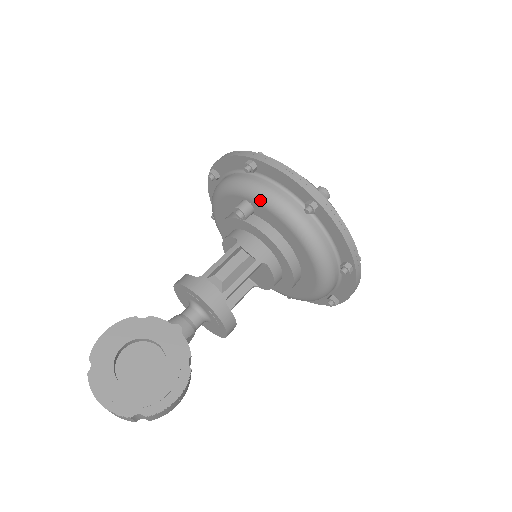
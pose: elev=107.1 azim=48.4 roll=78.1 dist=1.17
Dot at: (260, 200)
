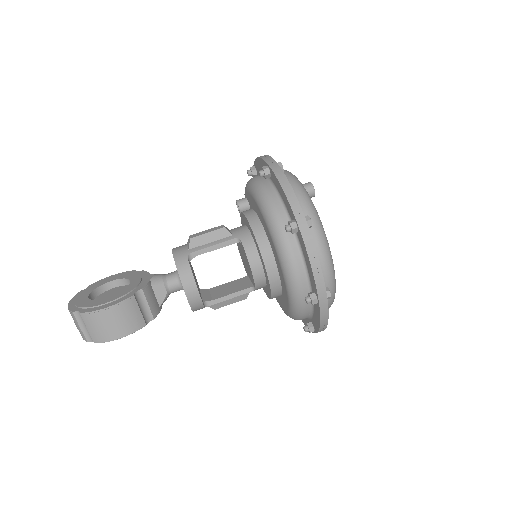
Dot at: (246, 187)
